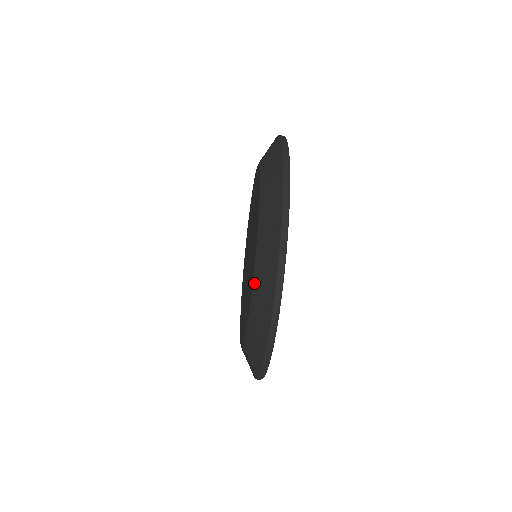
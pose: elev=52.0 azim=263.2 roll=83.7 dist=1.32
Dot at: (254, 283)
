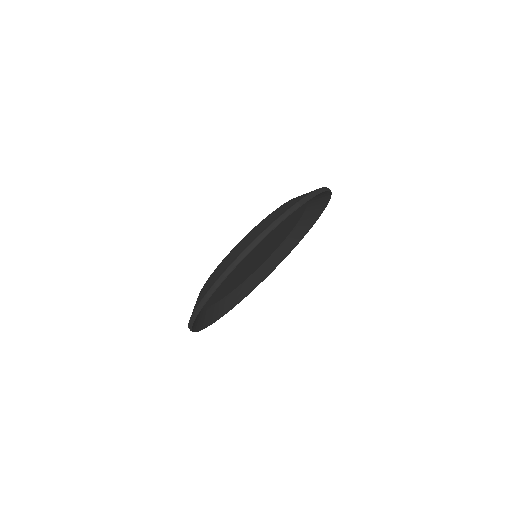
Dot at: occluded
